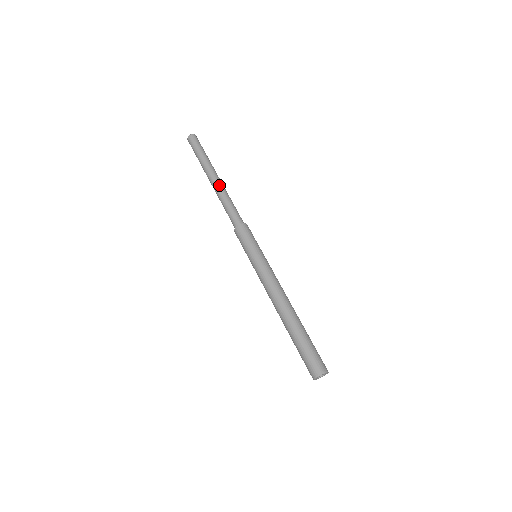
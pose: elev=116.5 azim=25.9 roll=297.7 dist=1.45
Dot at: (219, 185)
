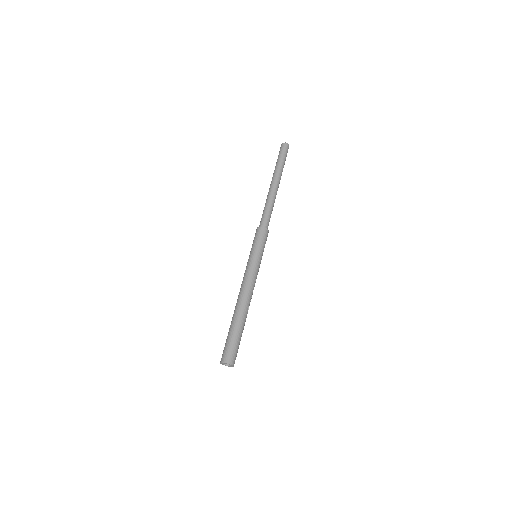
Dot at: (269, 191)
